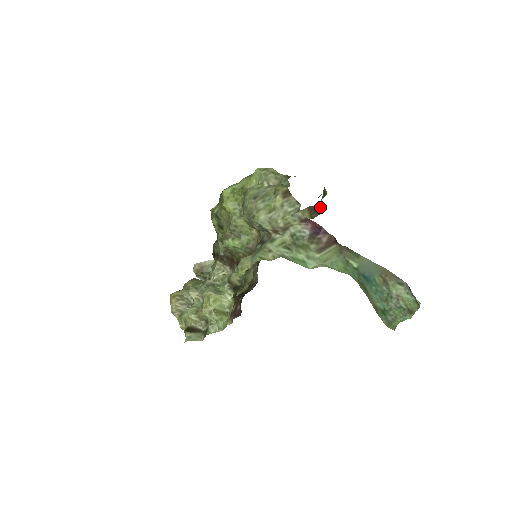
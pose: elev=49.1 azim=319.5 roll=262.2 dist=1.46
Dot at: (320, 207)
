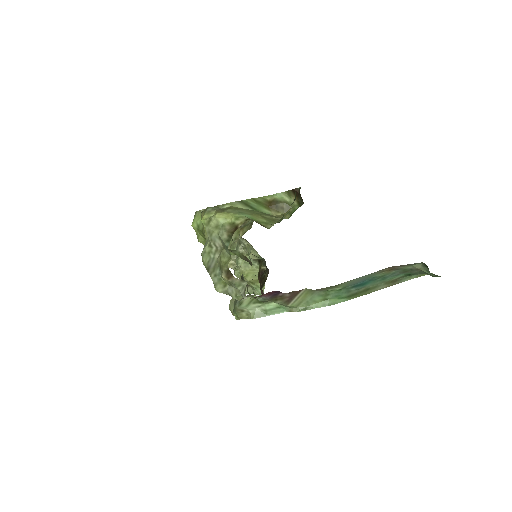
Dot at: occluded
